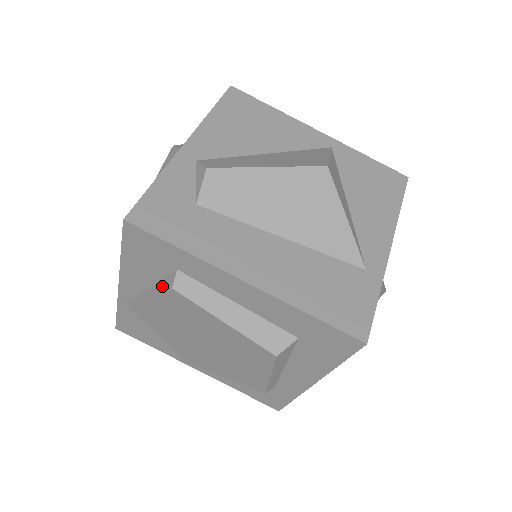
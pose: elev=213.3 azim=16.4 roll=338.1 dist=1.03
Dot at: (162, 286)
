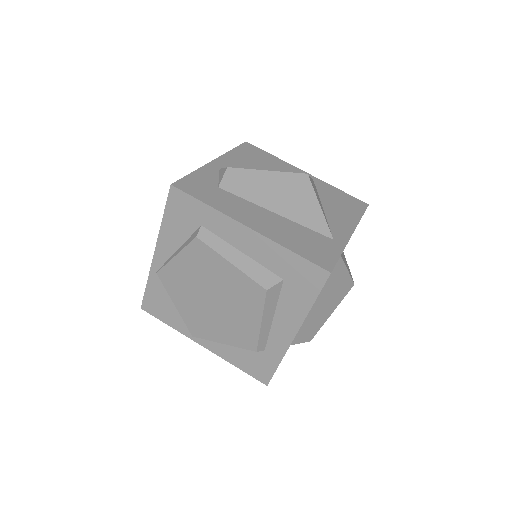
Dot at: (188, 241)
